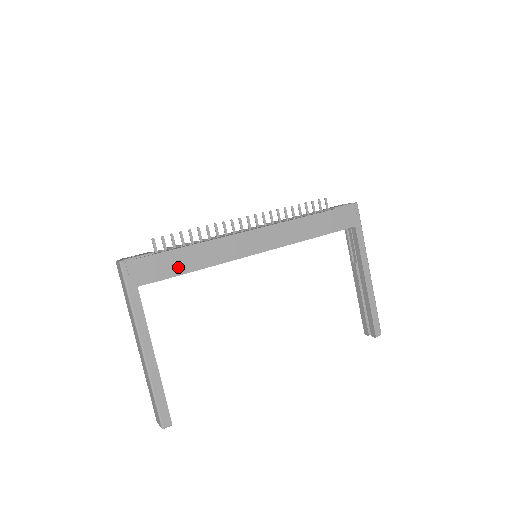
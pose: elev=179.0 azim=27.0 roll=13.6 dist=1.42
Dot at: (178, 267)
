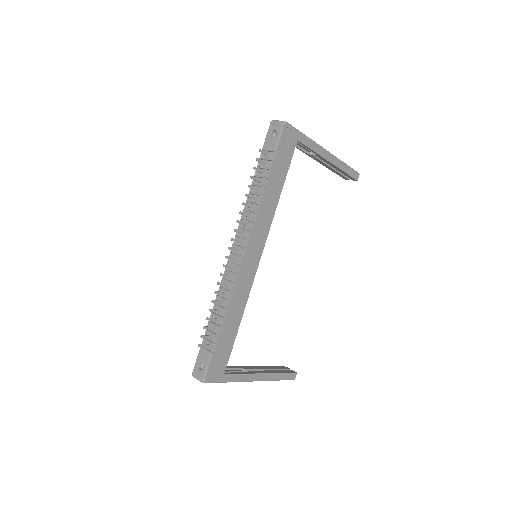
Dot at: (231, 337)
